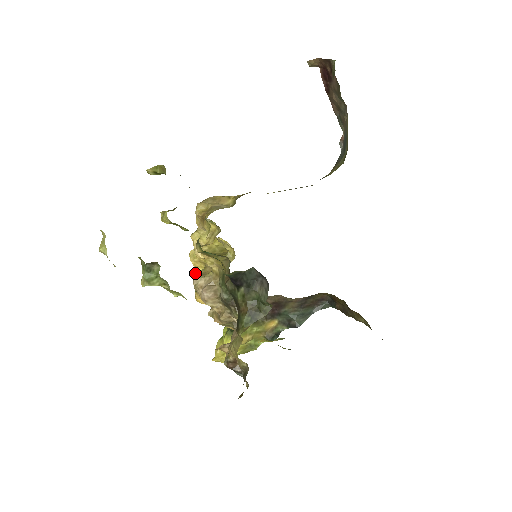
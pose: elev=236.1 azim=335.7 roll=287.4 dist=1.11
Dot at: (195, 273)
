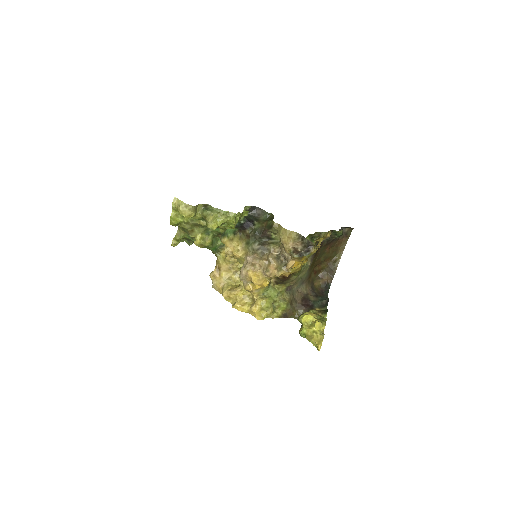
Dot at: (239, 274)
